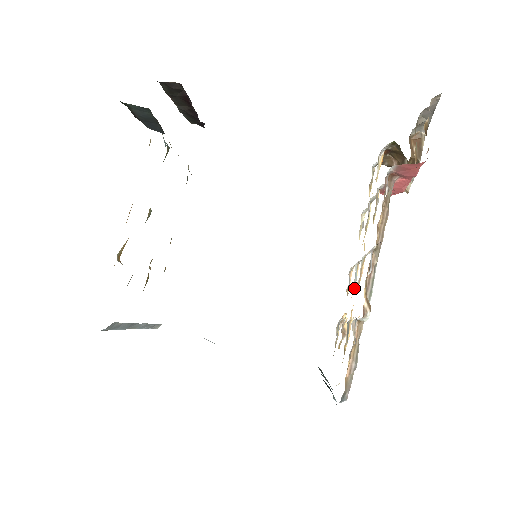
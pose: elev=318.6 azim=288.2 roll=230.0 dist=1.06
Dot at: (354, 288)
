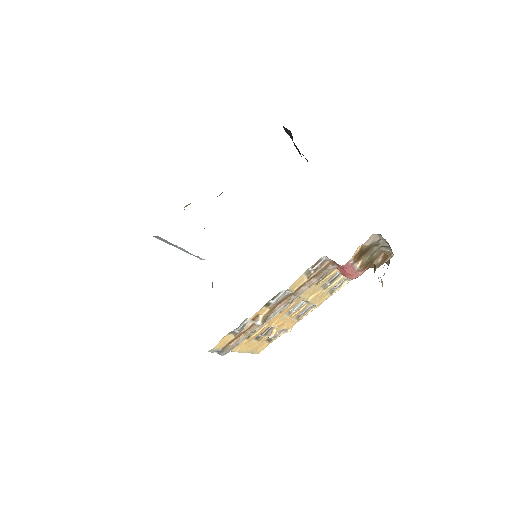
Dot at: (295, 314)
